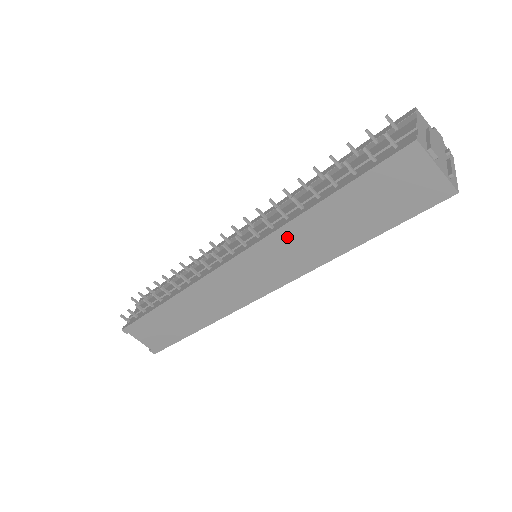
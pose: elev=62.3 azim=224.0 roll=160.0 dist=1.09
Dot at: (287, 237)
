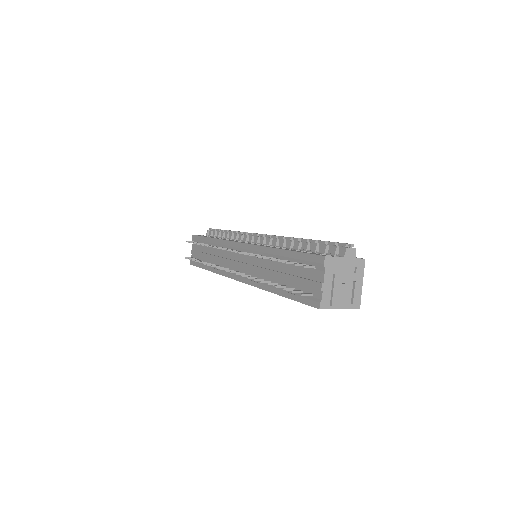
Dot at: occluded
